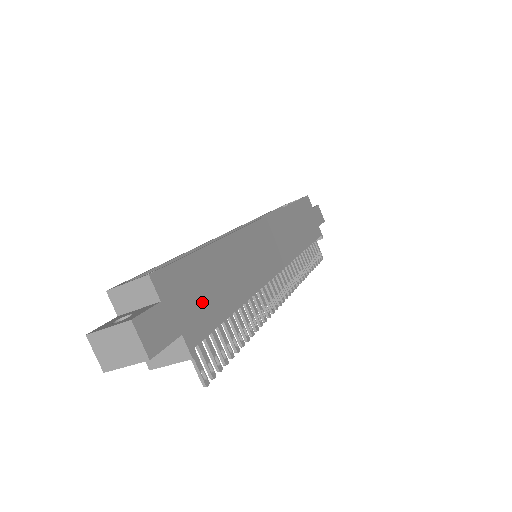
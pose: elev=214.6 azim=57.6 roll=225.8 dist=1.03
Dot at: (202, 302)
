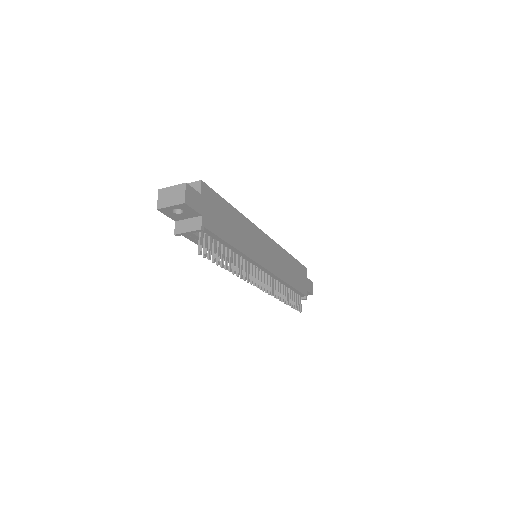
Dot at: (218, 219)
